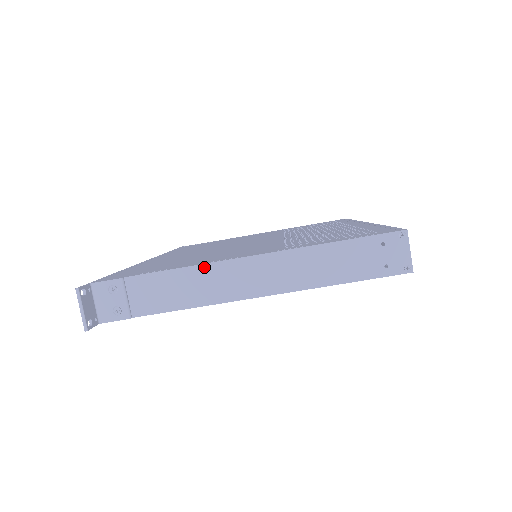
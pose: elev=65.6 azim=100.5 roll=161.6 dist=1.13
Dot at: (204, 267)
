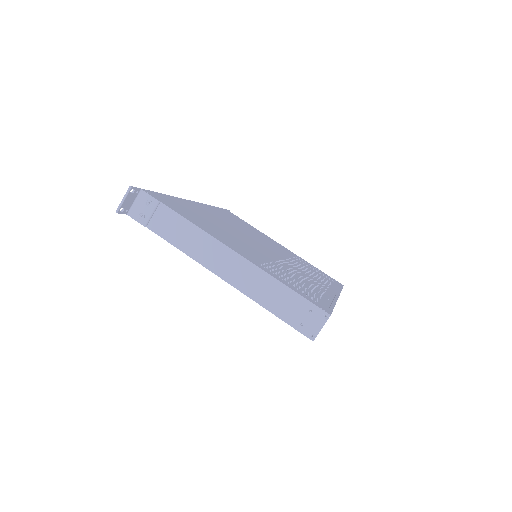
Dot at: (206, 235)
